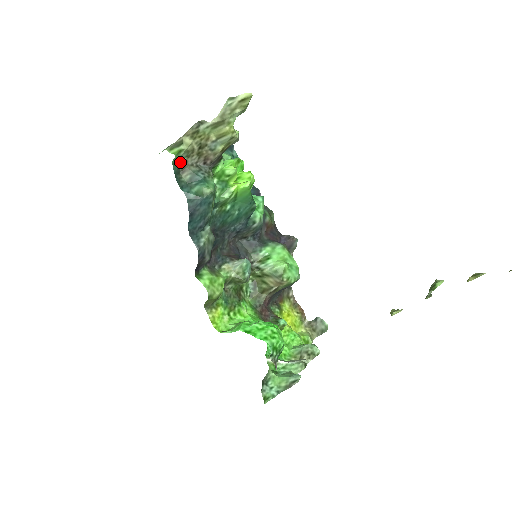
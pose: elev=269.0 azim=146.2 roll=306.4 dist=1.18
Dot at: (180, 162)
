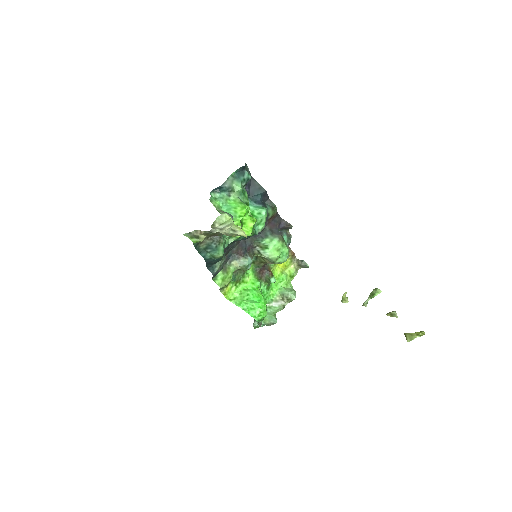
Dot at: occluded
